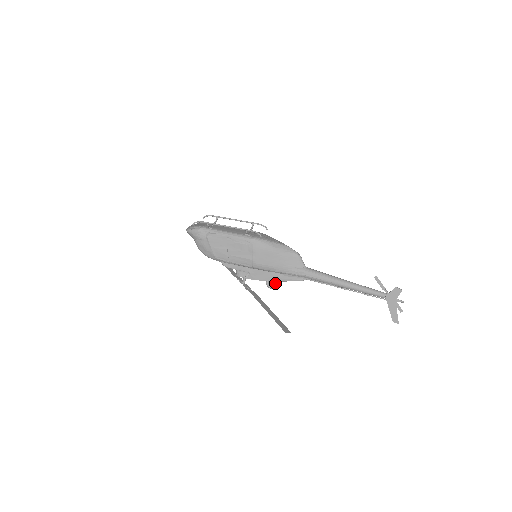
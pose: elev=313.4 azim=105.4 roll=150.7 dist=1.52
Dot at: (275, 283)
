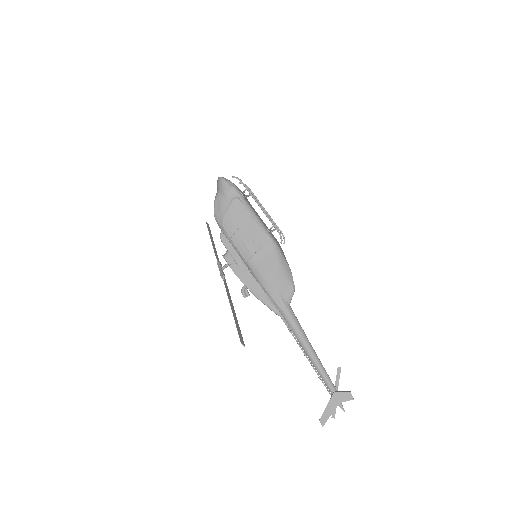
Dot at: (248, 294)
